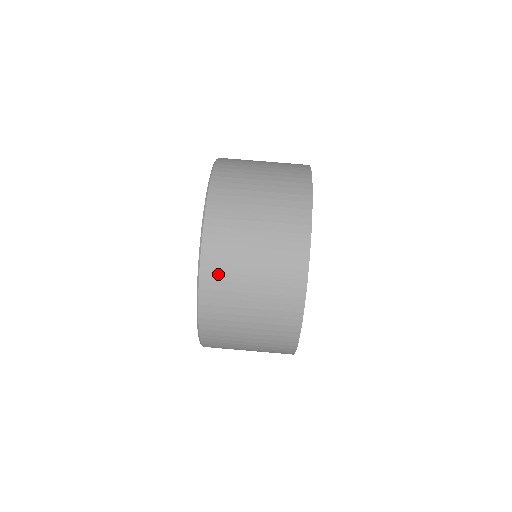
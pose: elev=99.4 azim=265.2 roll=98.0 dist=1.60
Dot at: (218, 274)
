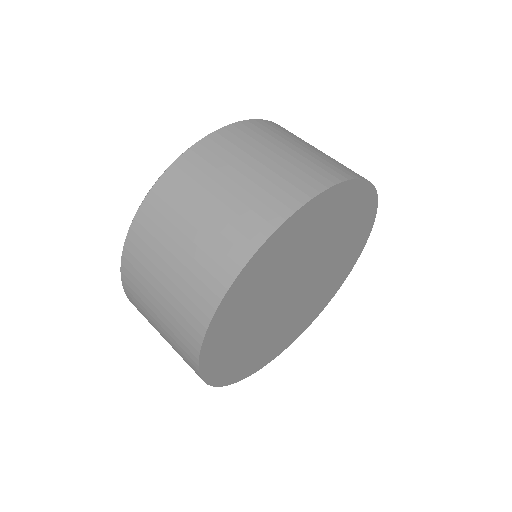
Dot at: (211, 154)
